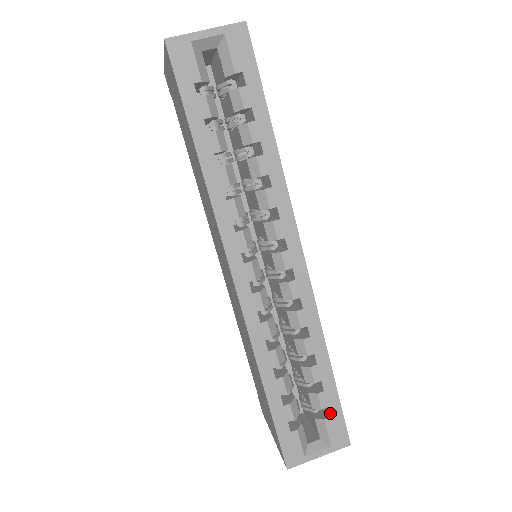
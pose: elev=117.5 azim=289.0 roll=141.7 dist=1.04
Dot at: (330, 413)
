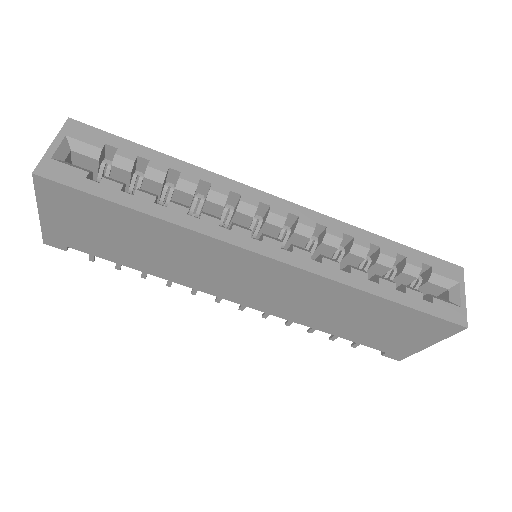
Dot at: (428, 264)
